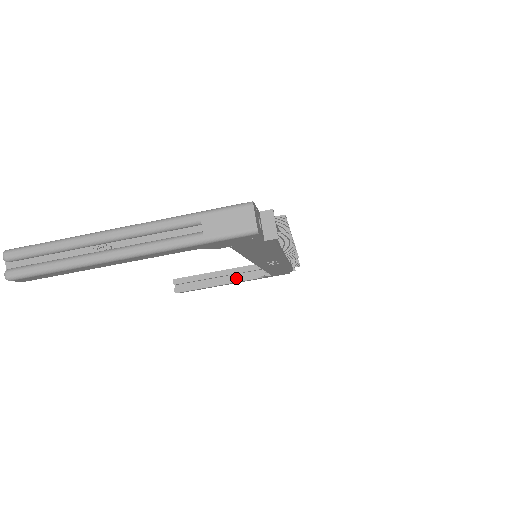
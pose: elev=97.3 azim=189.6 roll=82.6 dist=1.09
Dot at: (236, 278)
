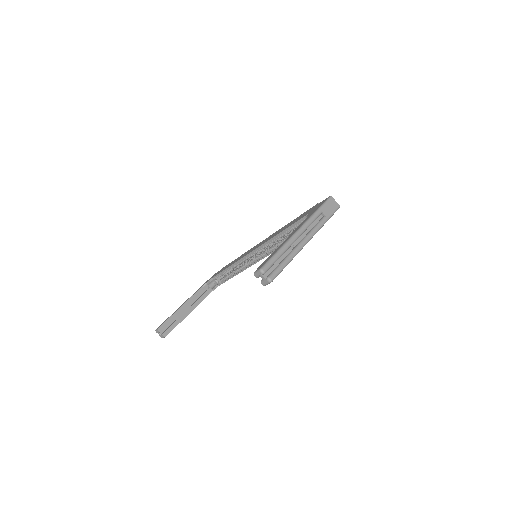
Dot at: (197, 302)
